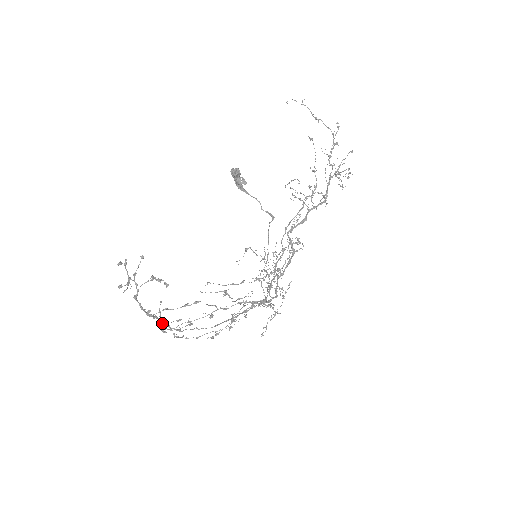
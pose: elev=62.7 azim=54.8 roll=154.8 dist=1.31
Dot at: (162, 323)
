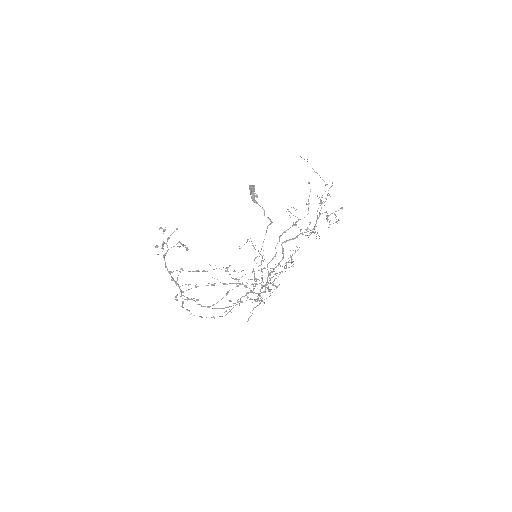
Dot at: occluded
